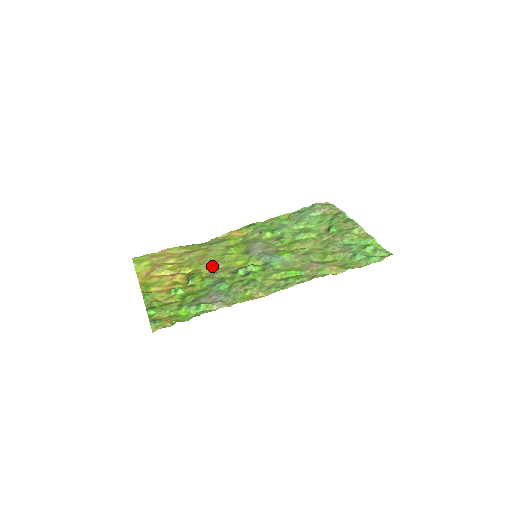
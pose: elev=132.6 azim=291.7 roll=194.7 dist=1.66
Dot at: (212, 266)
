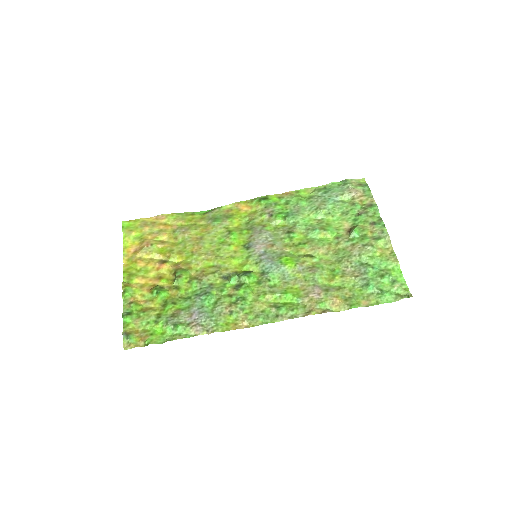
Dot at: (204, 260)
